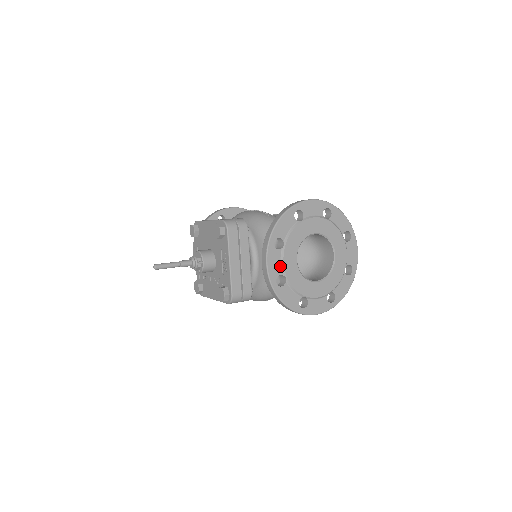
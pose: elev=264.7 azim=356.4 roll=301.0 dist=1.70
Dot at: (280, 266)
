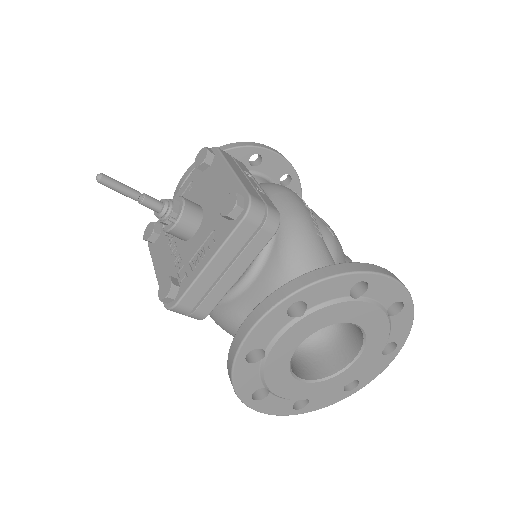
Dot at: (271, 337)
